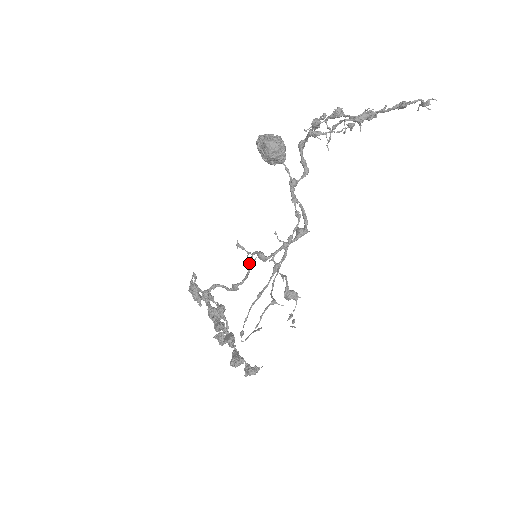
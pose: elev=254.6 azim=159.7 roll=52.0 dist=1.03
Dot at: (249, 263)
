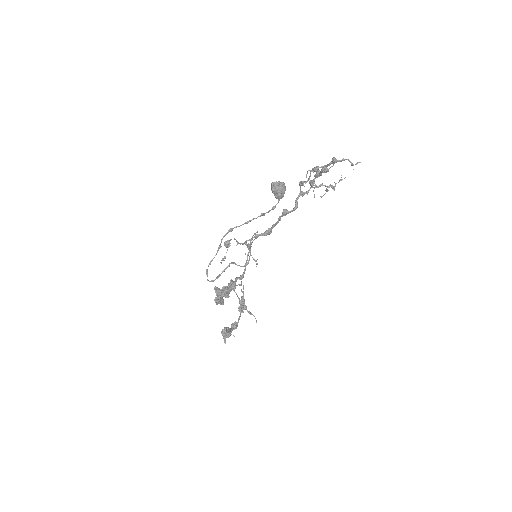
Dot at: (245, 253)
